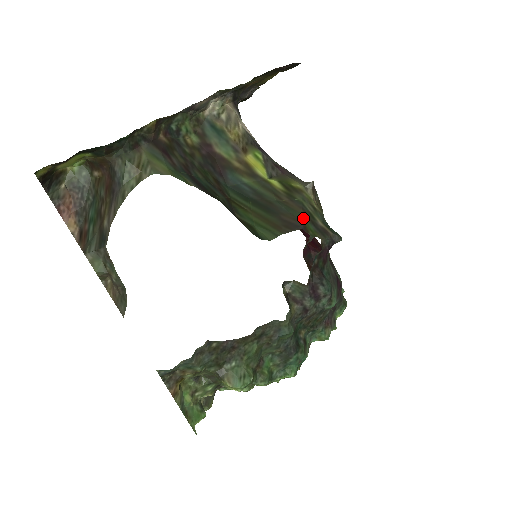
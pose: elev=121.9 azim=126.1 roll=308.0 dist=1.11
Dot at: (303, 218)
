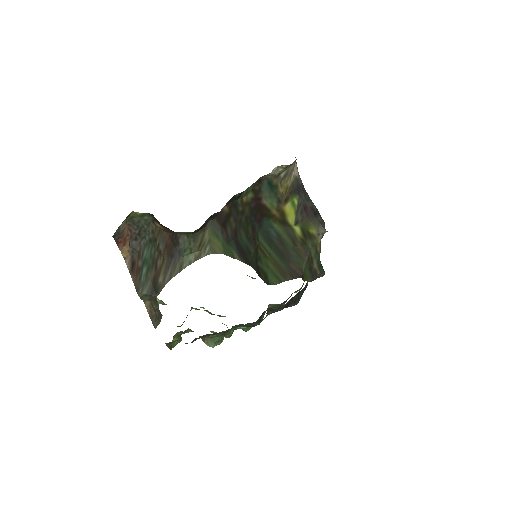
Dot at: (305, 267)
